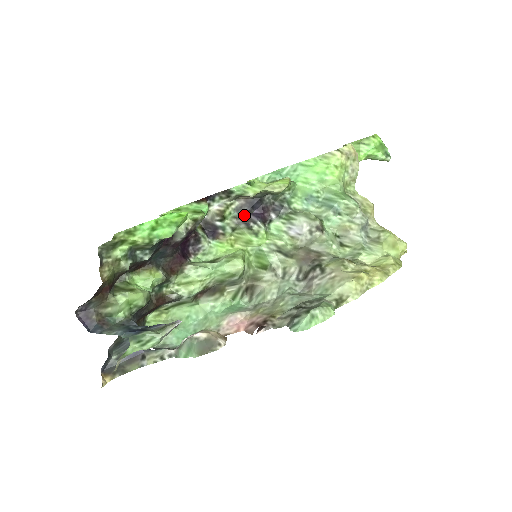
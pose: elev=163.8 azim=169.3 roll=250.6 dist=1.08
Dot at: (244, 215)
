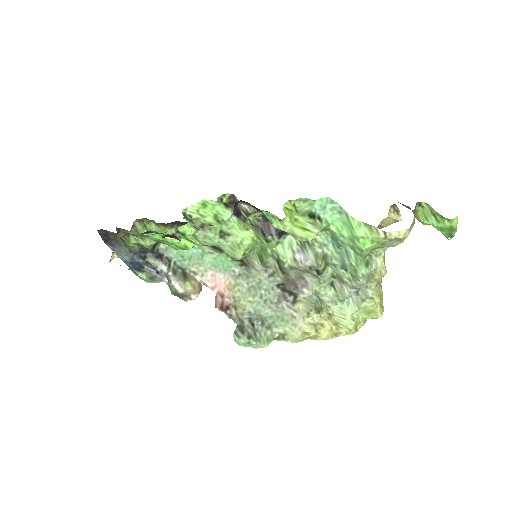
Dot at: (267, 223)
